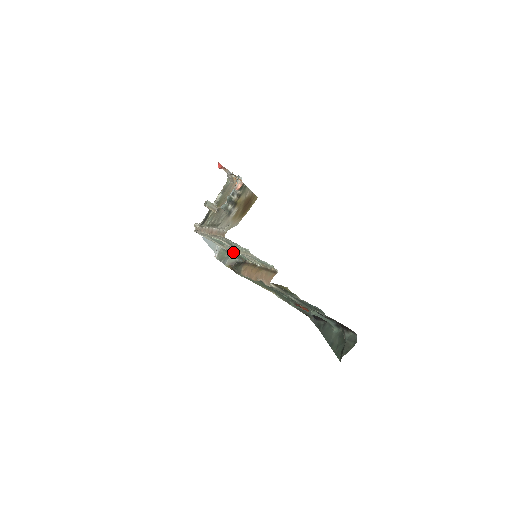
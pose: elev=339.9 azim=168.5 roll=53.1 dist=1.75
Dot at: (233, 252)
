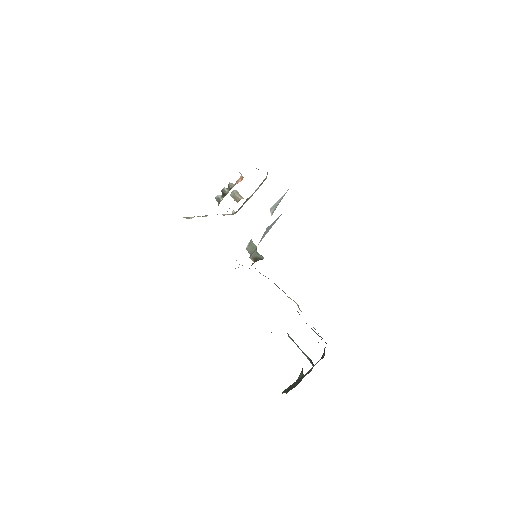
Dot at: occluded
